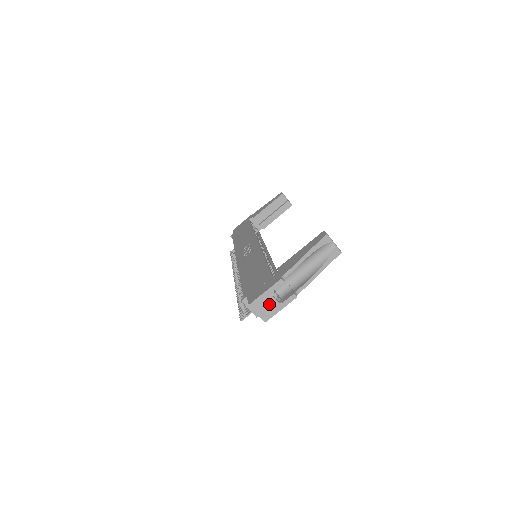
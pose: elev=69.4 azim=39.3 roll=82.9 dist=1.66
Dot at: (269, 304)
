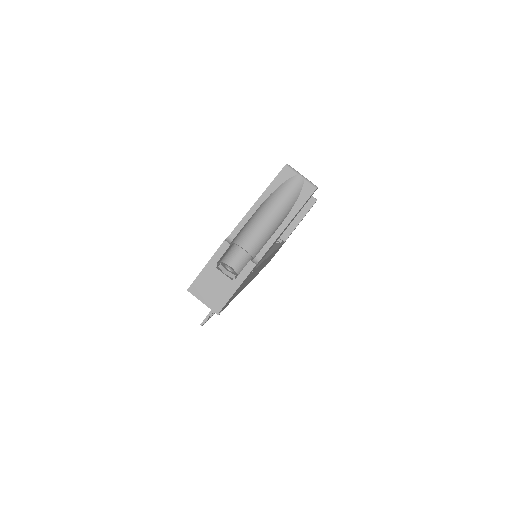
Dot at: (216, 284)
